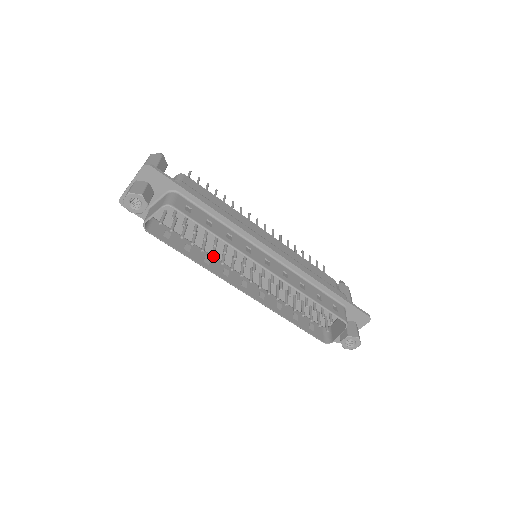
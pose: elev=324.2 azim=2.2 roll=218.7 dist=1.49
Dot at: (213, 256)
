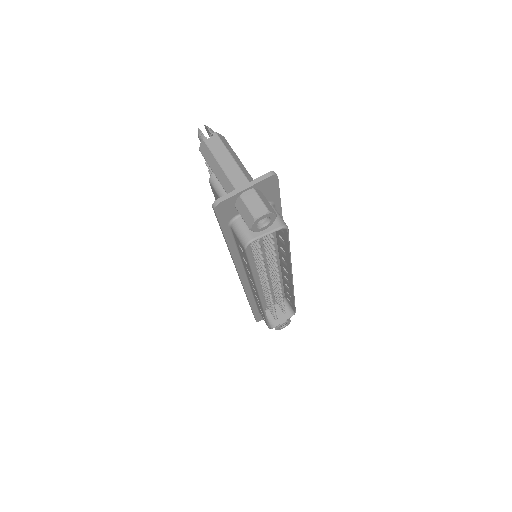
Dot at: (266, 269)
